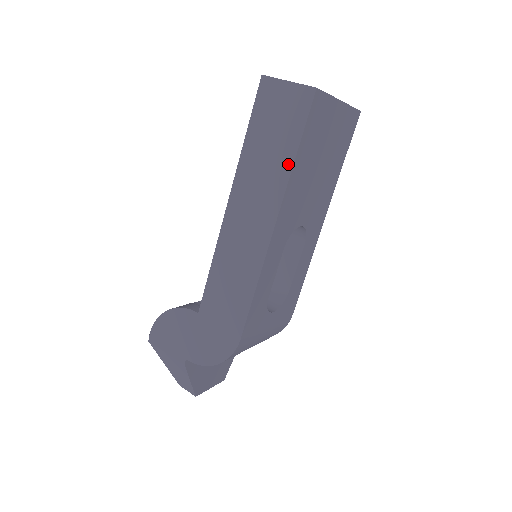
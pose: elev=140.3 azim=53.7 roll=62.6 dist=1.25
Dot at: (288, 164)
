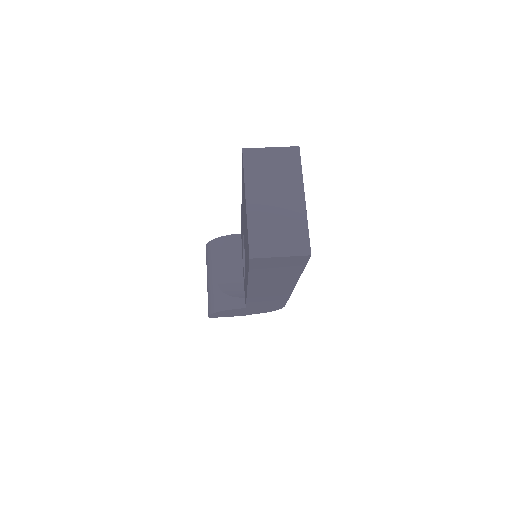
Dot at: (297, 275)
